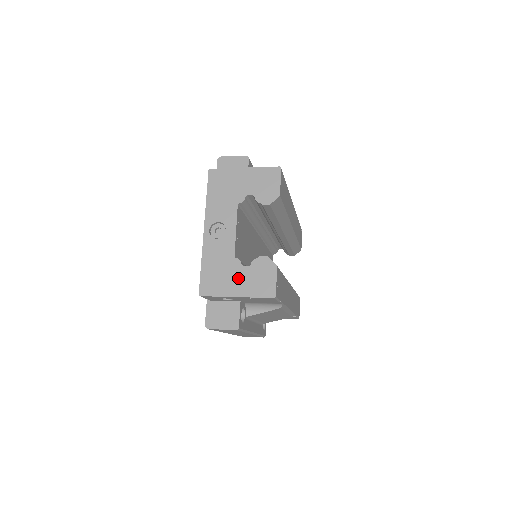
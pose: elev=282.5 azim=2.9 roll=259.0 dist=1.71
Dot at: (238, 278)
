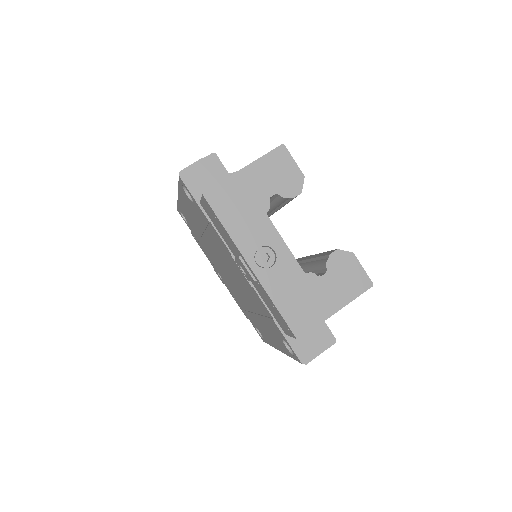
Dot at: (324, 292)
